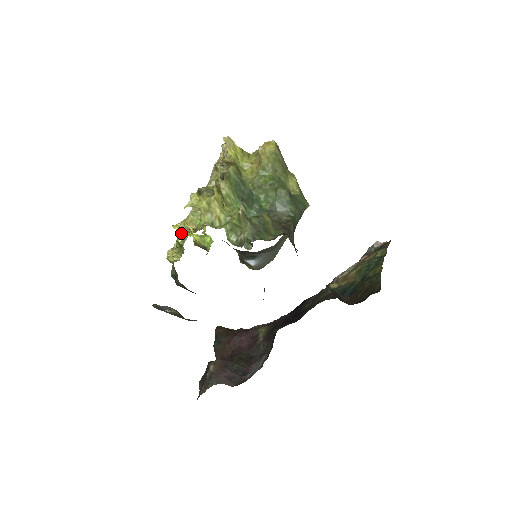
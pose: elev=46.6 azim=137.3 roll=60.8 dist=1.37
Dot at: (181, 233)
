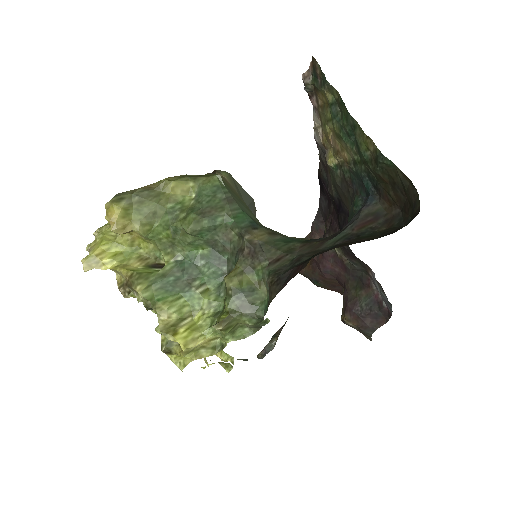
Dot at: (205, 360)
